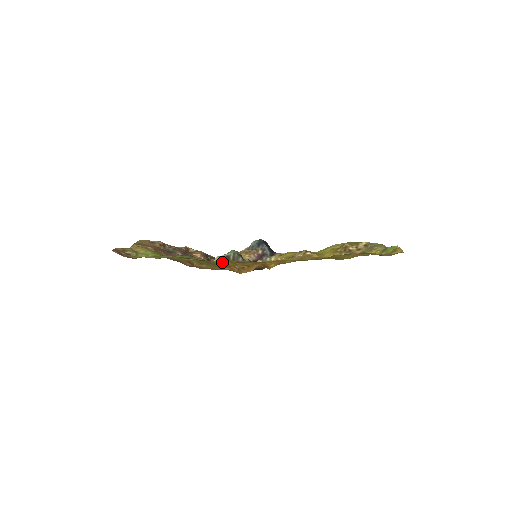
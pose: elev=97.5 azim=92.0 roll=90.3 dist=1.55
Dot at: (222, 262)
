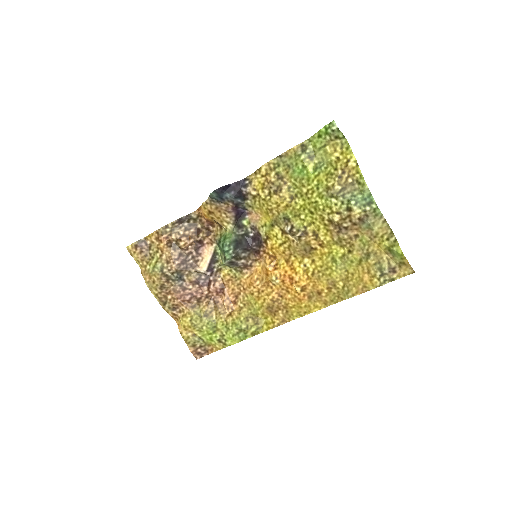
Dot at: (267, 326)
